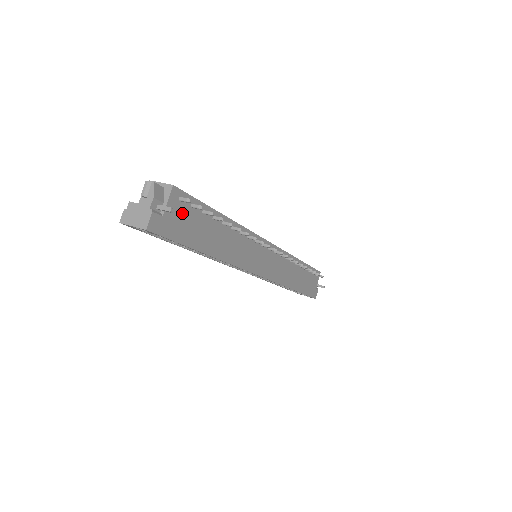
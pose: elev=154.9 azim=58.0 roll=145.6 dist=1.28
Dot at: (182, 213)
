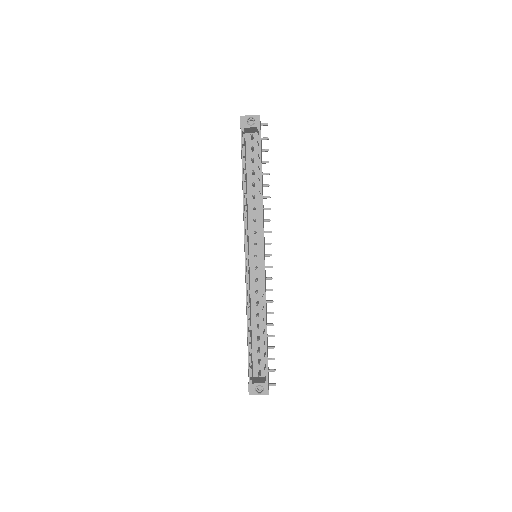
Dot at: occluded
